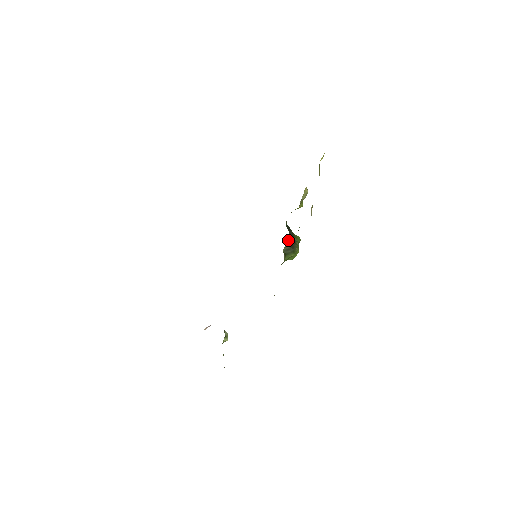
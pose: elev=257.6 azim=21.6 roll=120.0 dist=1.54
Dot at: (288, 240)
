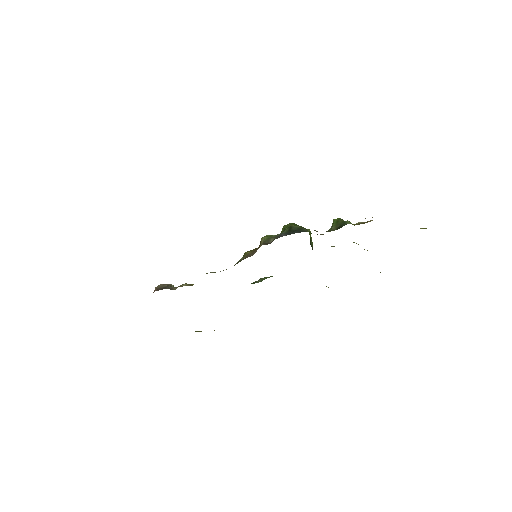
Dot at: occluded
